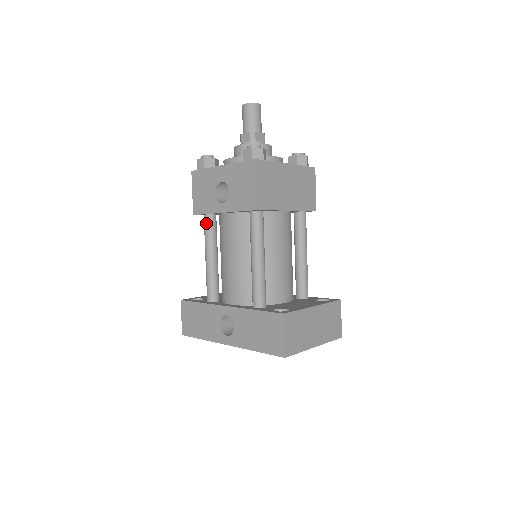
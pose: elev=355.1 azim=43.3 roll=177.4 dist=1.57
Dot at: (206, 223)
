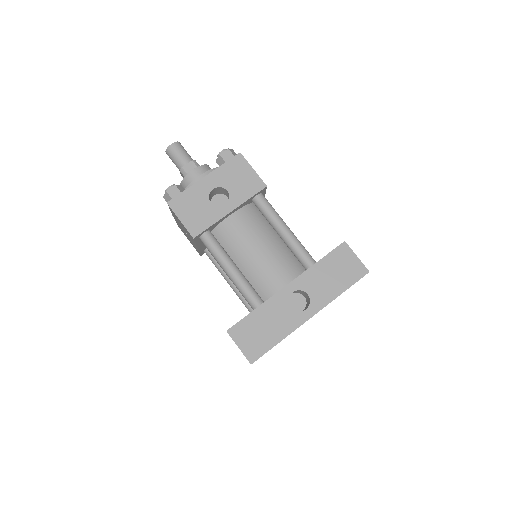
Dot at: (210, 239)
